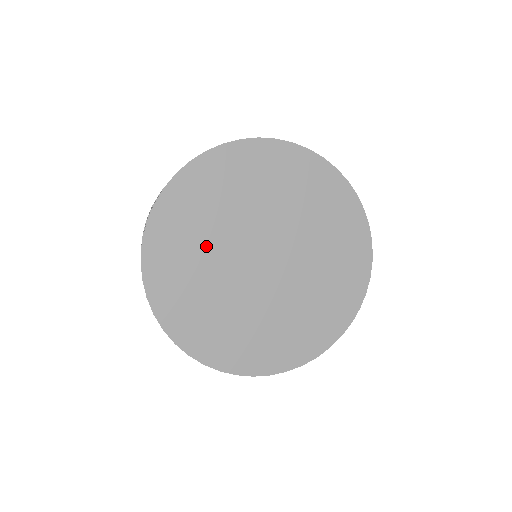
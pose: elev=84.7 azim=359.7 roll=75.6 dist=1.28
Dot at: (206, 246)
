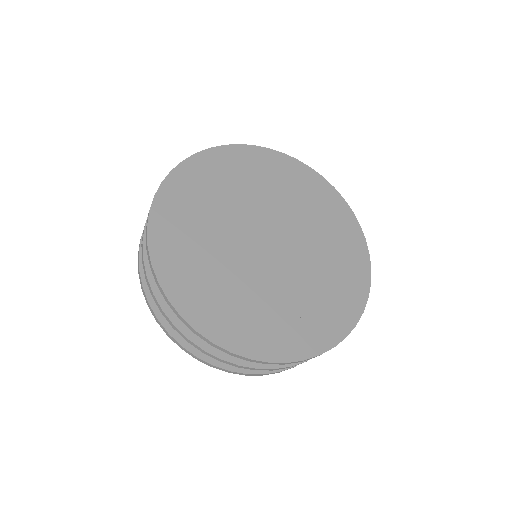
Dot at: (225, 273)
